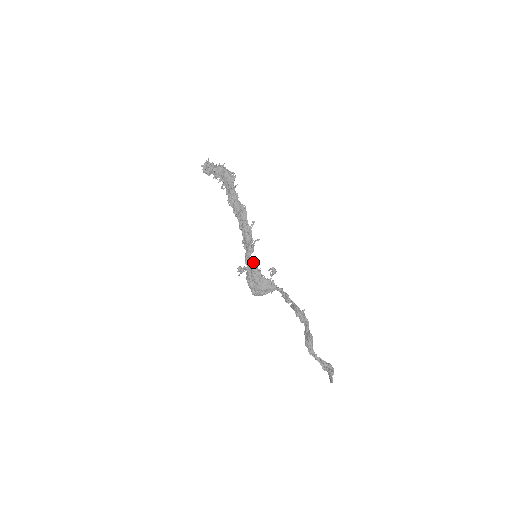
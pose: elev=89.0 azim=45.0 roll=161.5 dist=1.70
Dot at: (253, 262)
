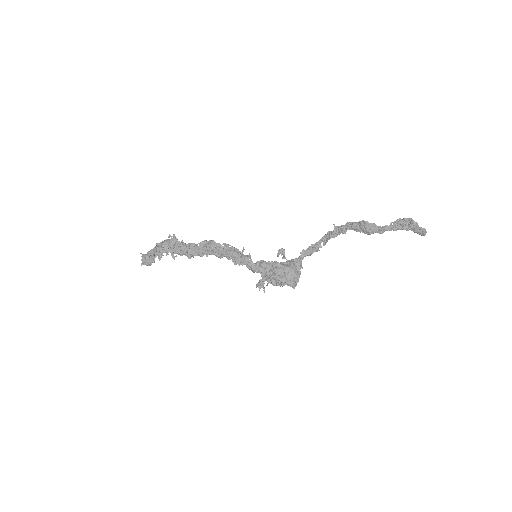
Dot at: (260, 262)
